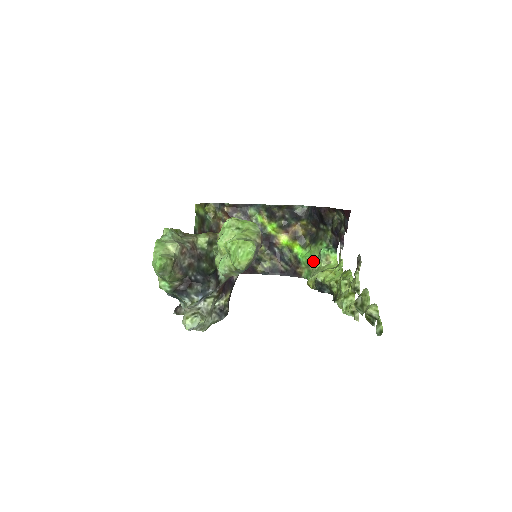
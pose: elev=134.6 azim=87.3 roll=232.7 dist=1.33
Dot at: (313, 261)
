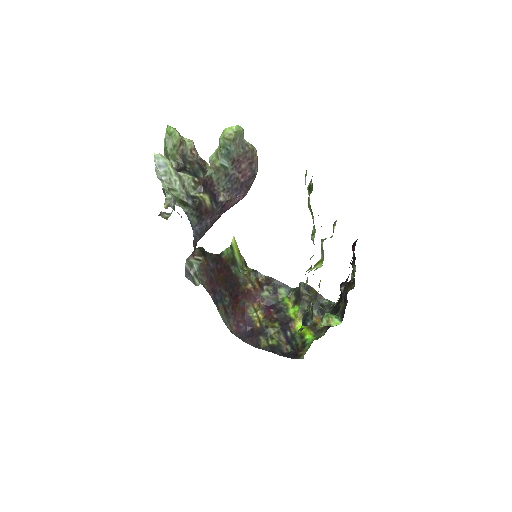
Dot at: occluded
